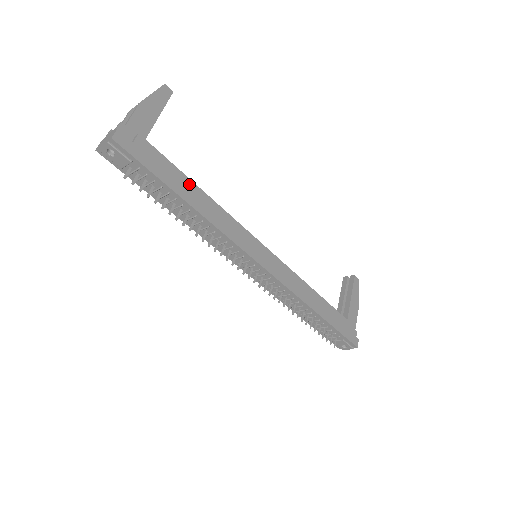
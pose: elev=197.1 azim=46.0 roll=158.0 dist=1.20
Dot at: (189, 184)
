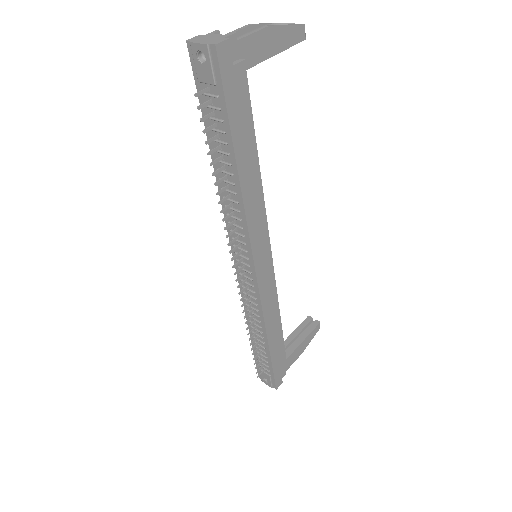
Dot at: (252, 148)
